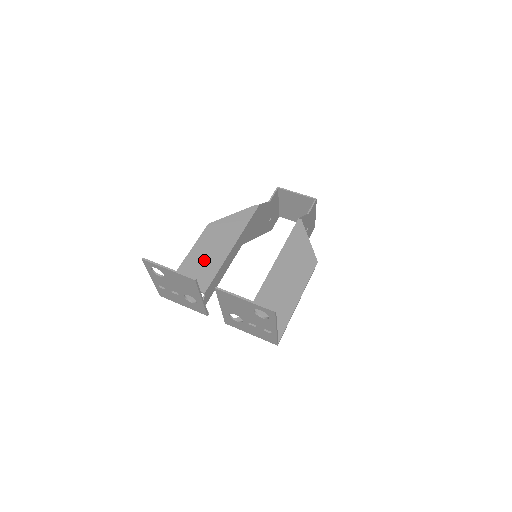
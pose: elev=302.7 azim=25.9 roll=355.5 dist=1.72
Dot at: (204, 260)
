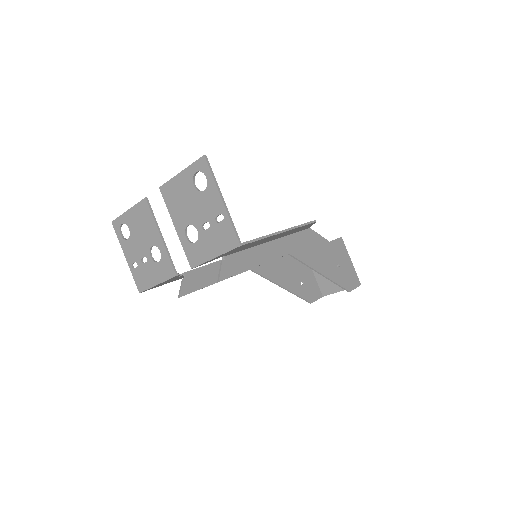
Dot at: occluded
